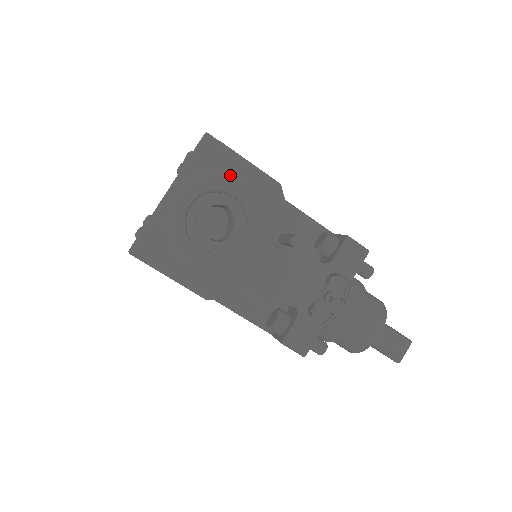
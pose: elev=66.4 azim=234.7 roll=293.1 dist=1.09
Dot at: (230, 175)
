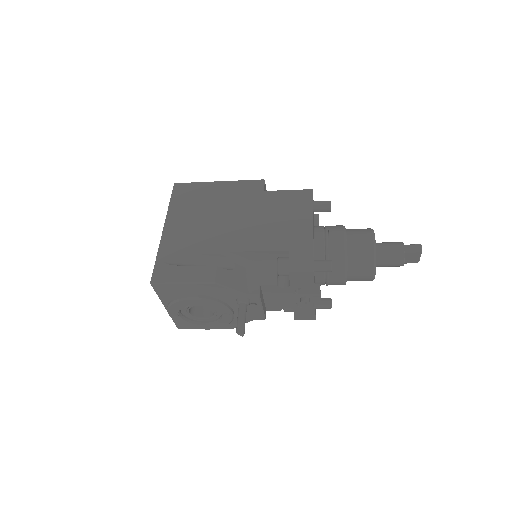
Dot at: (182, 299)
